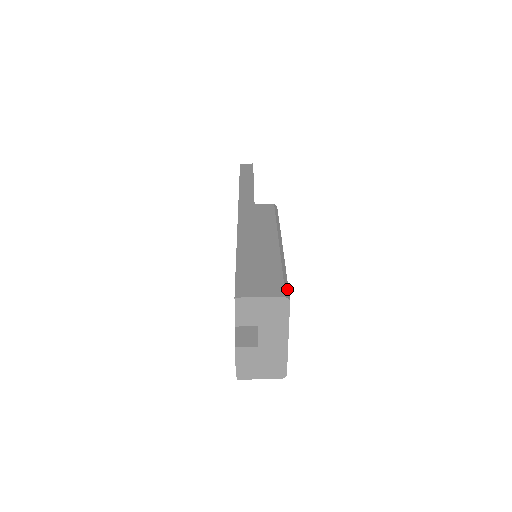
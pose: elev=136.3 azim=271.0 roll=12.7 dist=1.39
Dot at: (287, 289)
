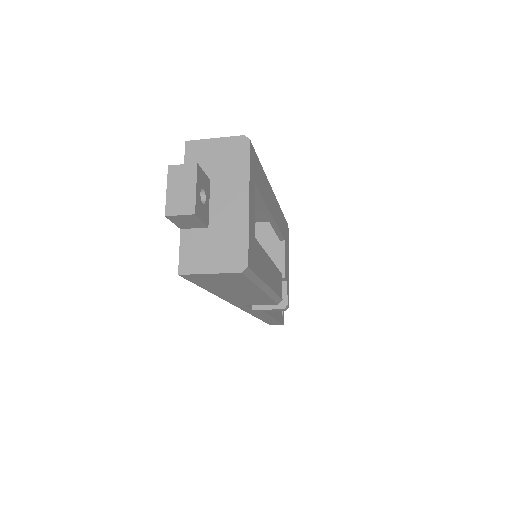
Dot at: occluded
